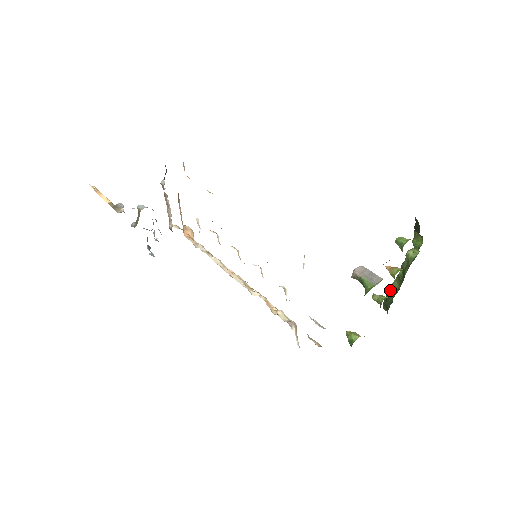
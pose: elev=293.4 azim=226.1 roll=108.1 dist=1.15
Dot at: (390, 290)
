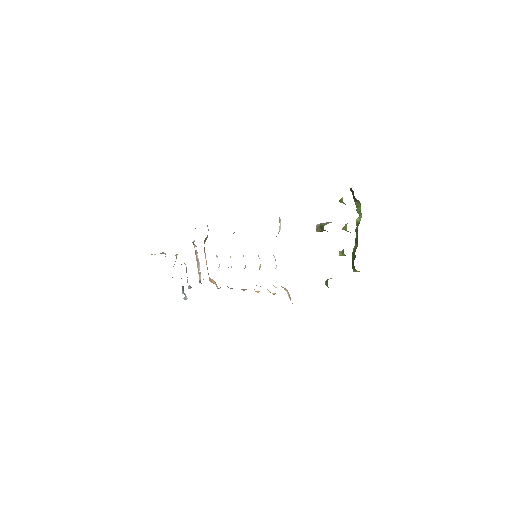
Dot at: (353, 252)
